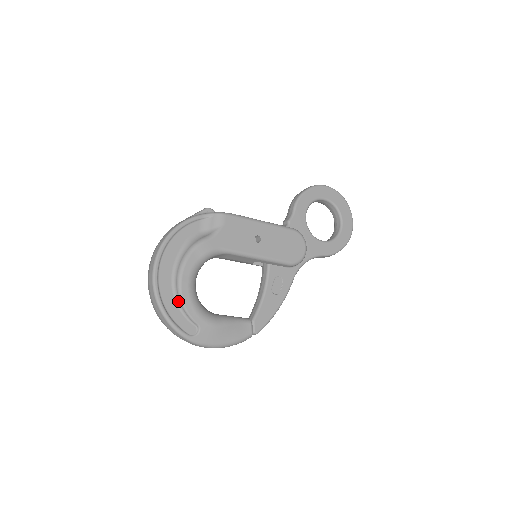
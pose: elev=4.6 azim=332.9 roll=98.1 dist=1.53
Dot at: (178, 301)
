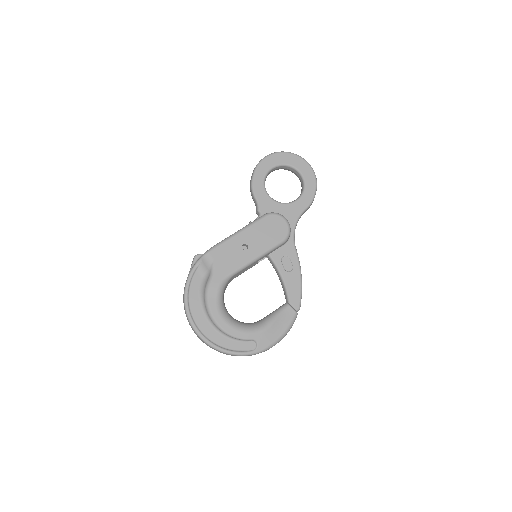
Dot at: (227, 336)
